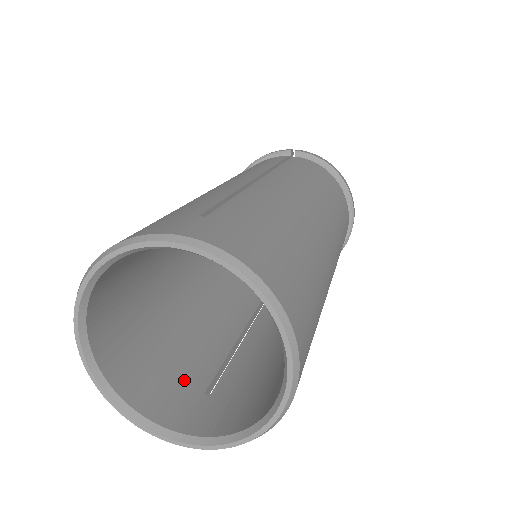
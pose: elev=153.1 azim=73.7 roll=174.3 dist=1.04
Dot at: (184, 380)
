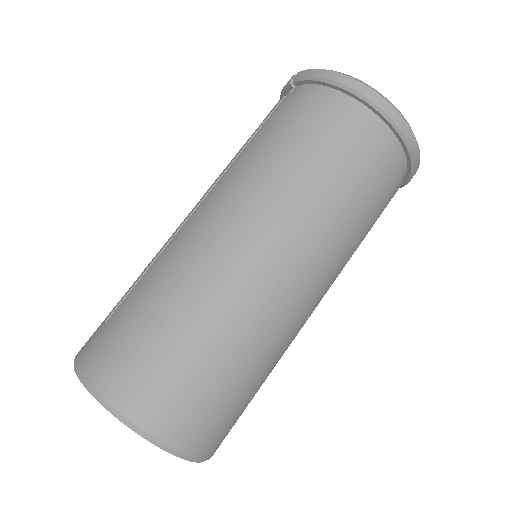
Dot at: occluded
